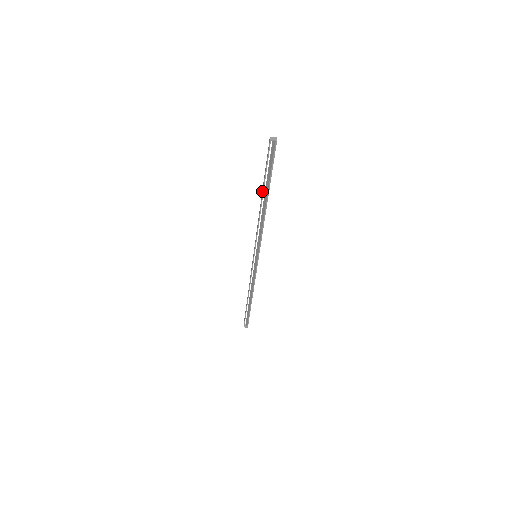
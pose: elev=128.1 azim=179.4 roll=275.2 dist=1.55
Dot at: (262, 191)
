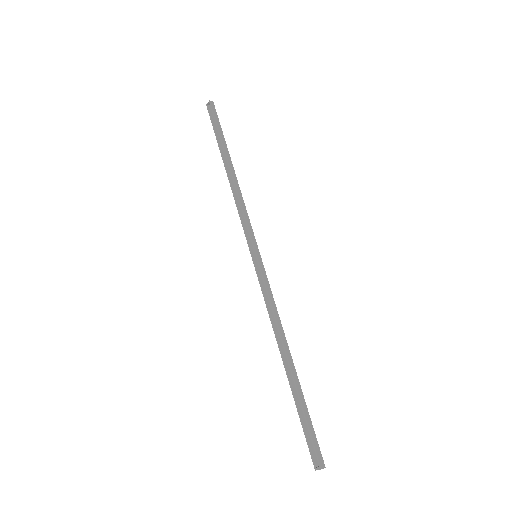
Dot at: (223, 158)
